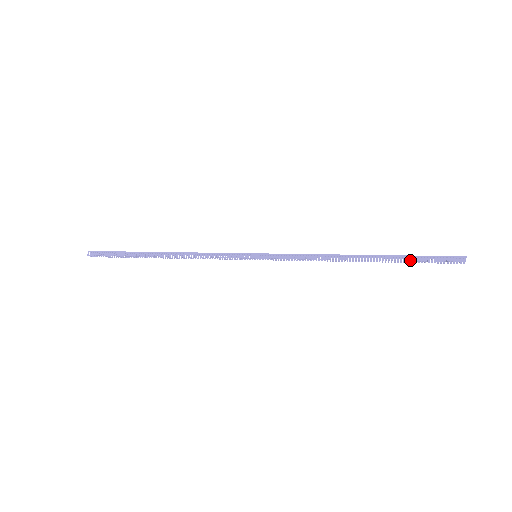
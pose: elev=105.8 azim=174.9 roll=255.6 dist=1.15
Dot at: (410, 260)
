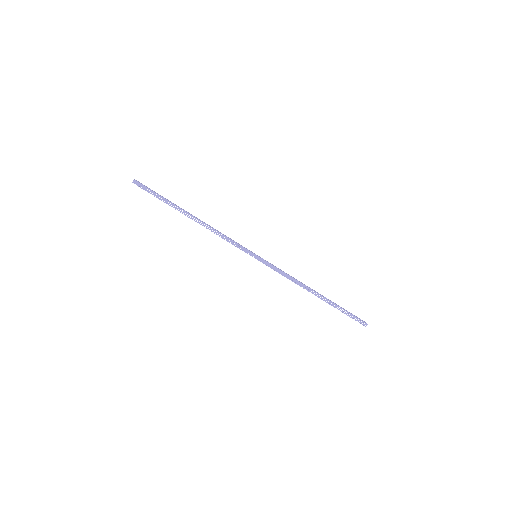
Dot at: (340, 310)
